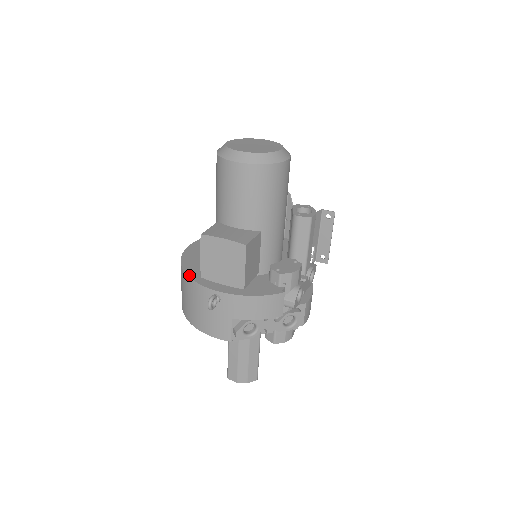
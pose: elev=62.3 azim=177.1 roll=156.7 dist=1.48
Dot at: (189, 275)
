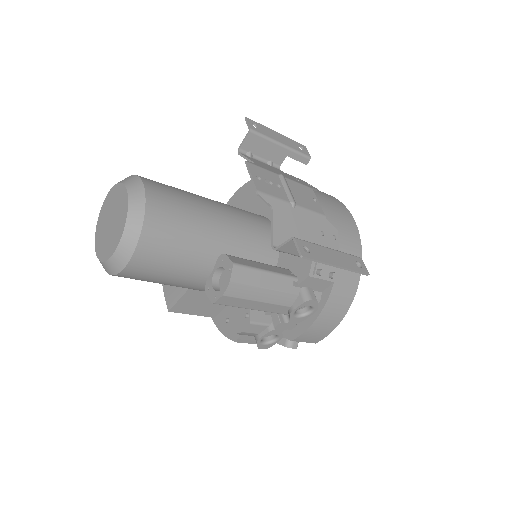
Dot at: occluded
